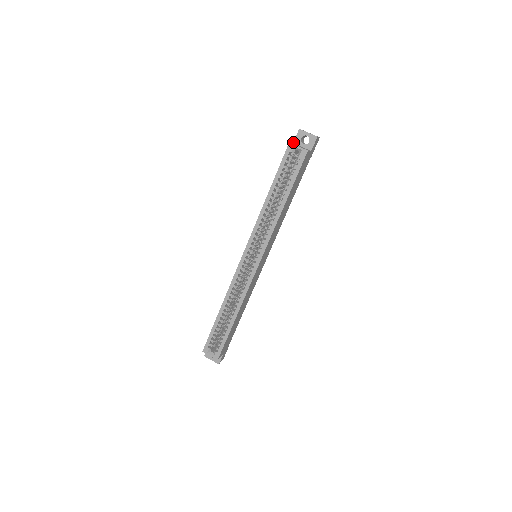
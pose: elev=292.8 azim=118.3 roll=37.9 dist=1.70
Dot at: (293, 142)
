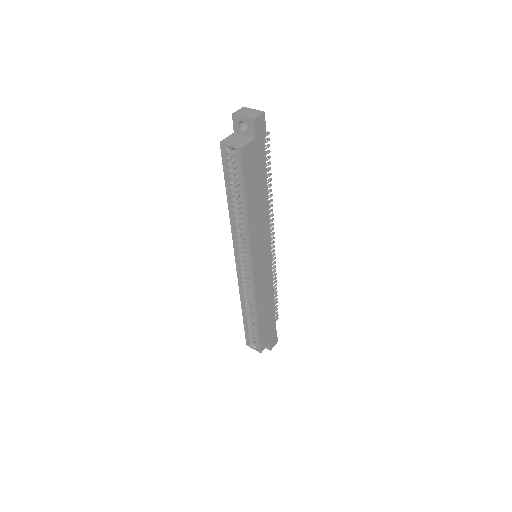
Dot at: occluded
